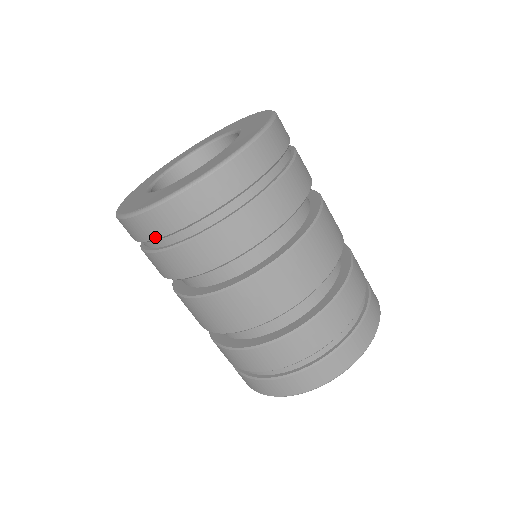
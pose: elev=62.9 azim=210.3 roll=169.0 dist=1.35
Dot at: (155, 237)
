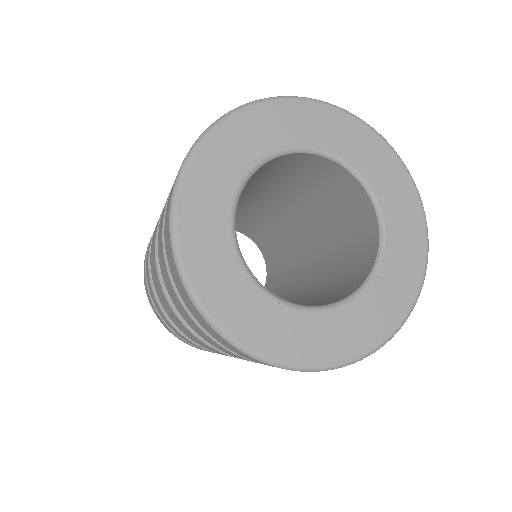
Dot at: (165, 241)
